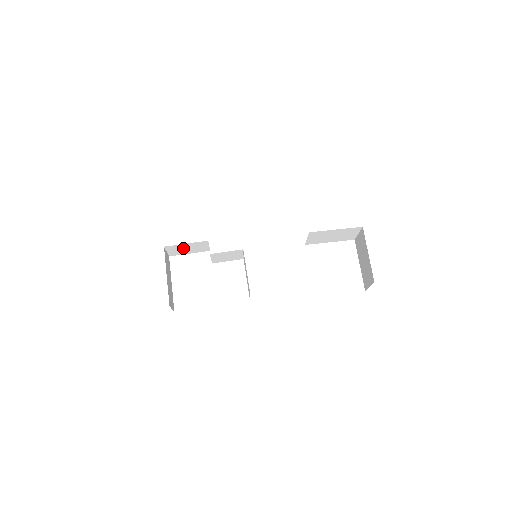
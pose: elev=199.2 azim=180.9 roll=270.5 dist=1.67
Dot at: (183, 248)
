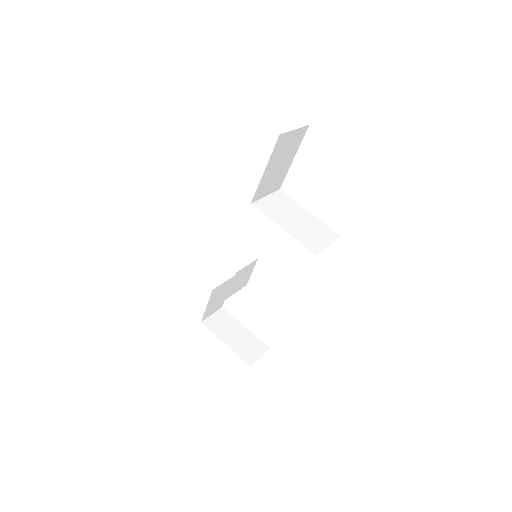
Dot at: (214, 303)
